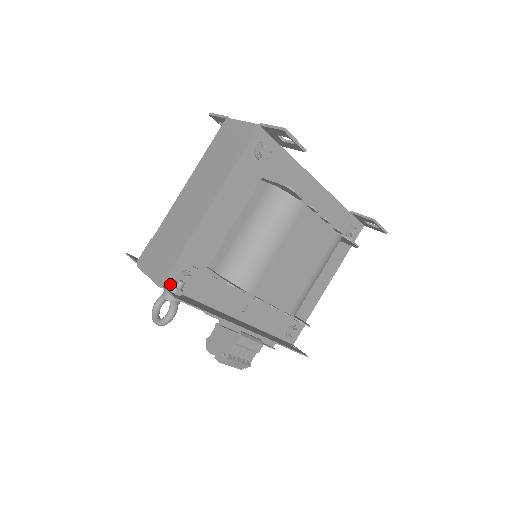
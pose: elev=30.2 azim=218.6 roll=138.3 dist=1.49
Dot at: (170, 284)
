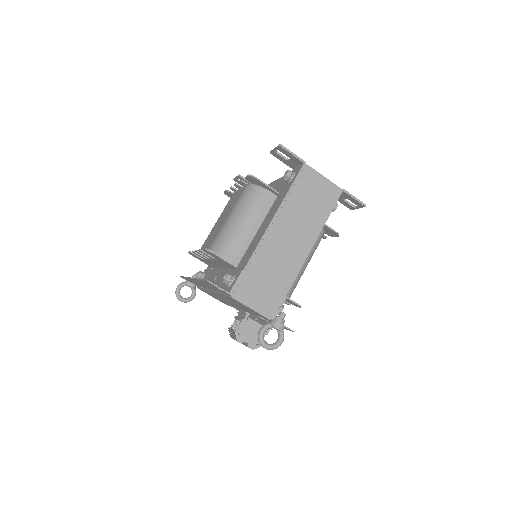
Dot at: occluded
